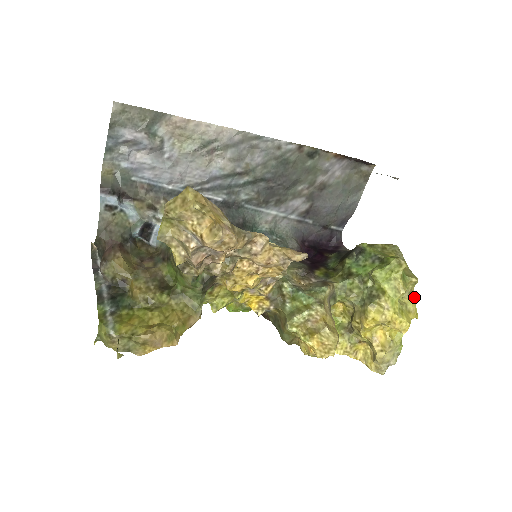
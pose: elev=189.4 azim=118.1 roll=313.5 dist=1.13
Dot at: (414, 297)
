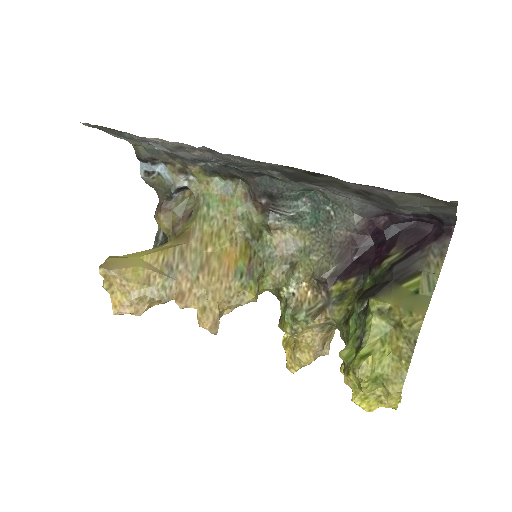
Dot at: (399, 396)
